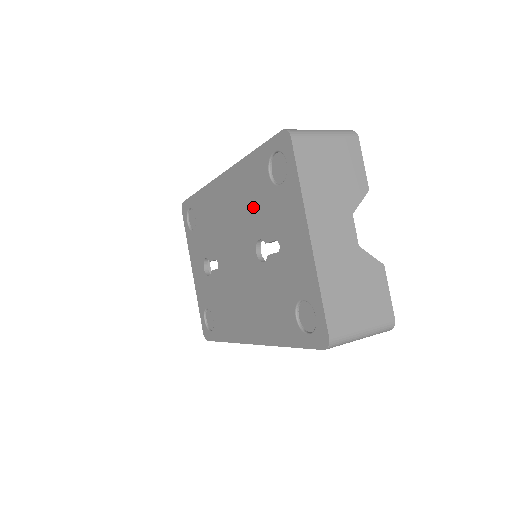
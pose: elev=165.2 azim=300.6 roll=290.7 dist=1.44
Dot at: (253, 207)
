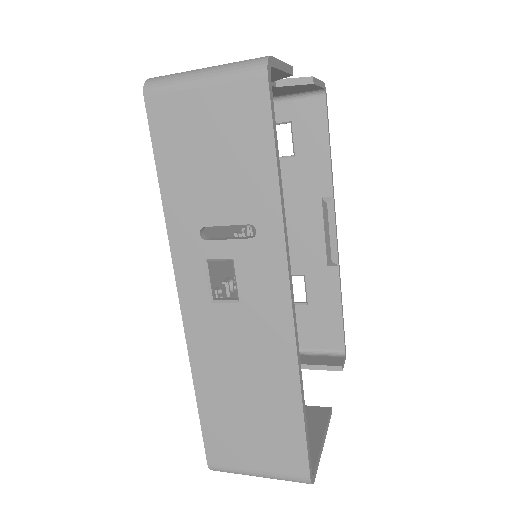
Dot at: occluded
